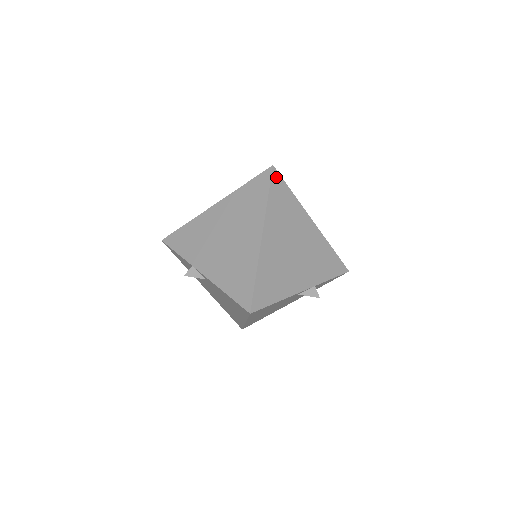
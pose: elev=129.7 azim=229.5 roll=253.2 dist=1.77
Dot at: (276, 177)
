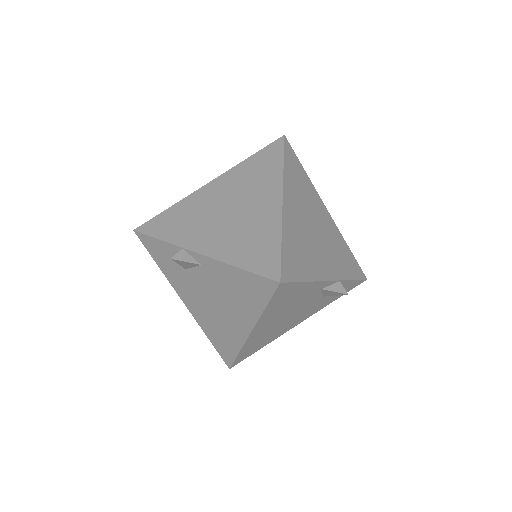
Dot at: (288, 148)
